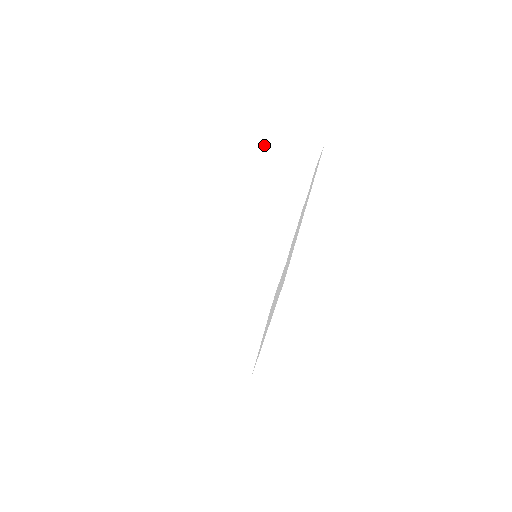
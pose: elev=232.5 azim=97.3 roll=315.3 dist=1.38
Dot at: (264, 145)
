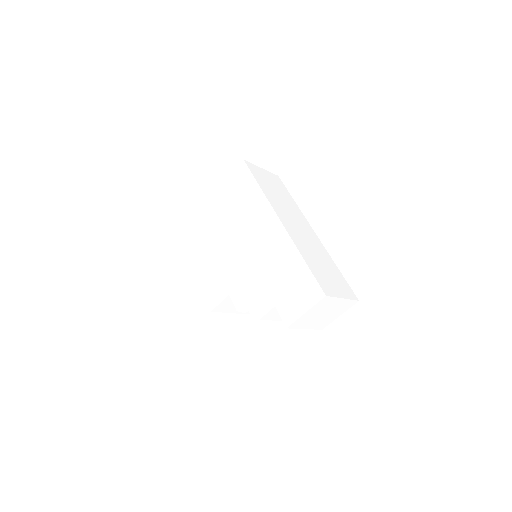
Dot at: (307, 320)
